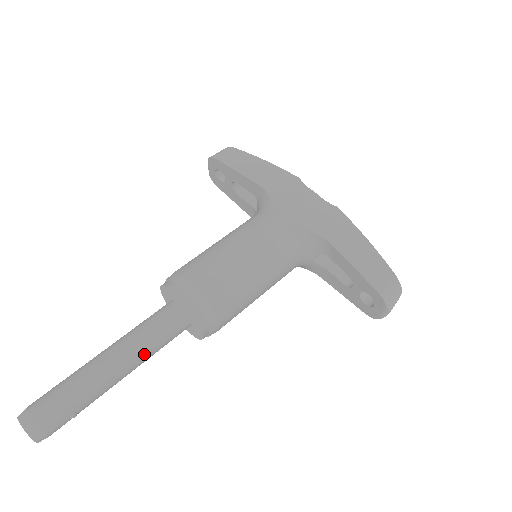
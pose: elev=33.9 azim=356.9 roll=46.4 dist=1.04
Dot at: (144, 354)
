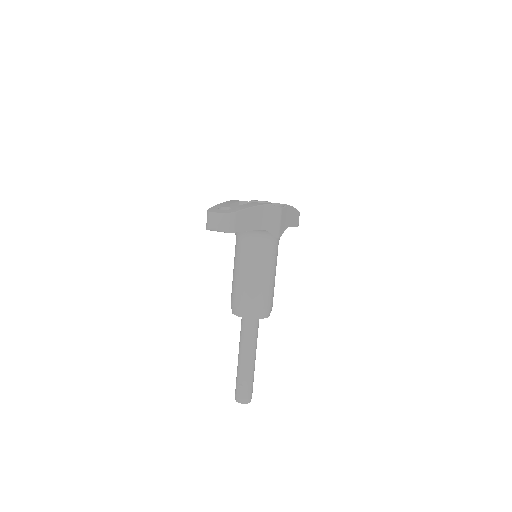
Dot at: occluded
